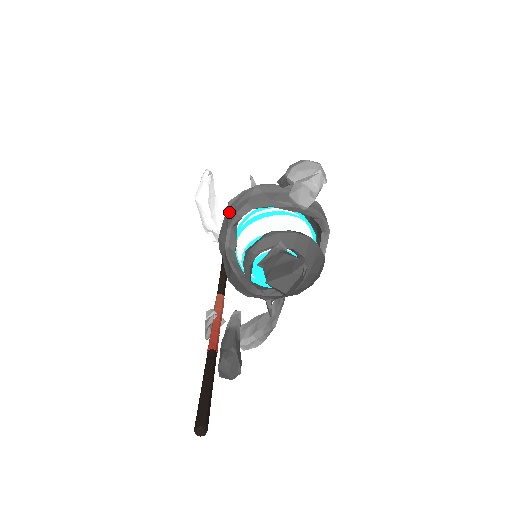
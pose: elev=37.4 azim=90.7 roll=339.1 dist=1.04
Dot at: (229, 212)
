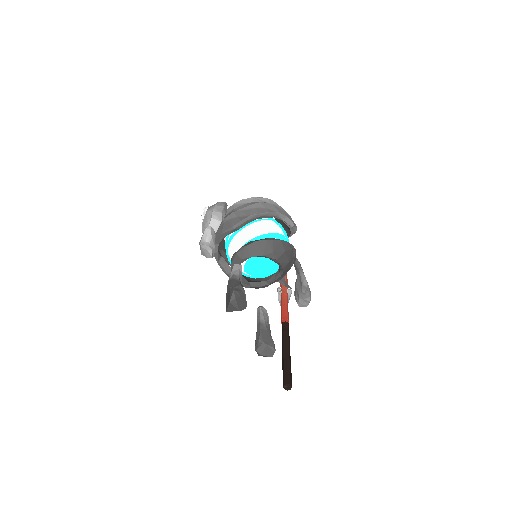
Dot at: occluded
